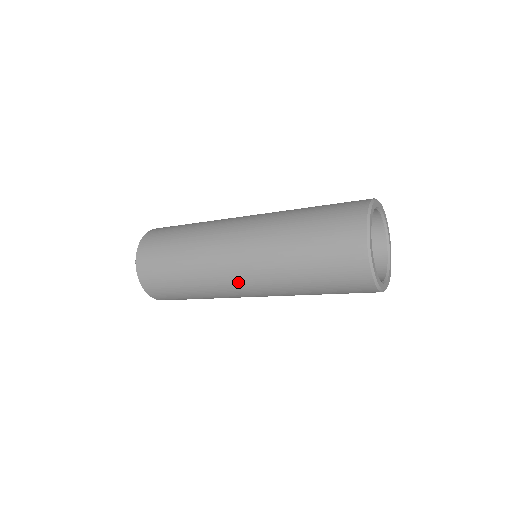
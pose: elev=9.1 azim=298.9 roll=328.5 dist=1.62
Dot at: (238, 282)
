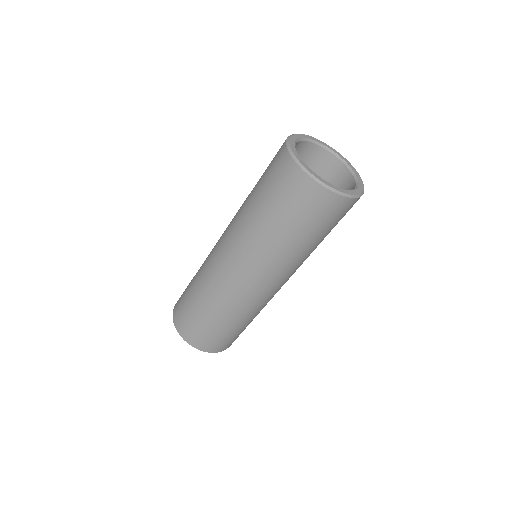
Dot at: (222, 257)
